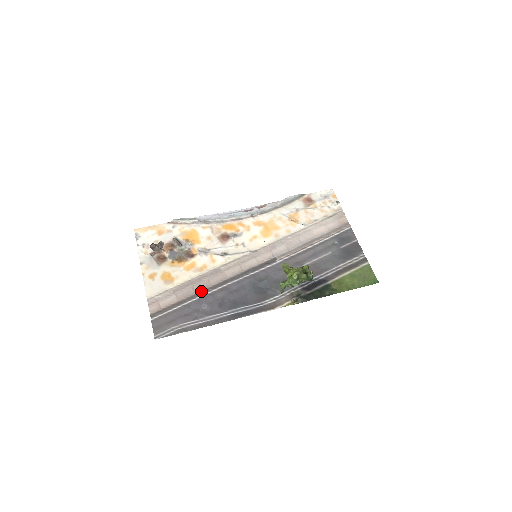
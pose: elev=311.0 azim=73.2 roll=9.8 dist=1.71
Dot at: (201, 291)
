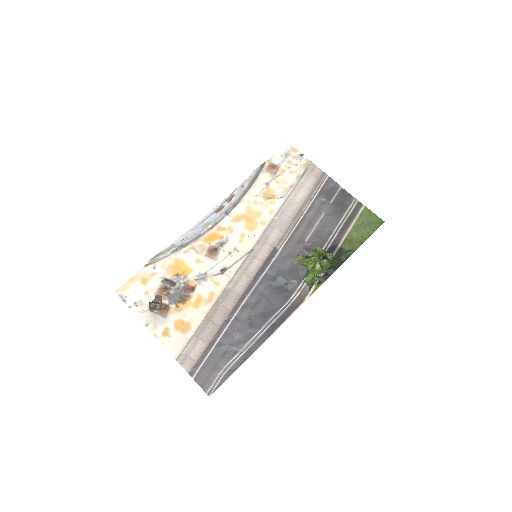
Dot at: (224, 322)
